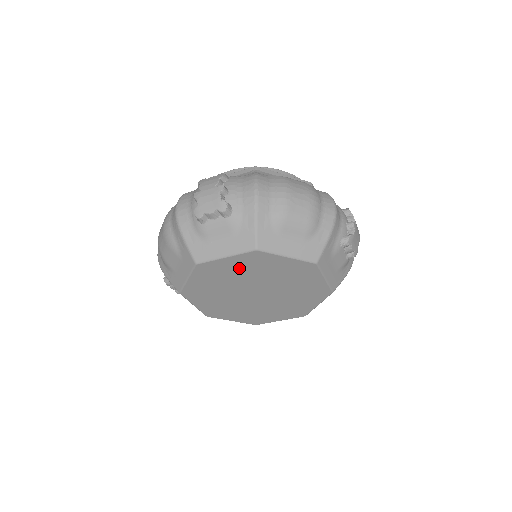
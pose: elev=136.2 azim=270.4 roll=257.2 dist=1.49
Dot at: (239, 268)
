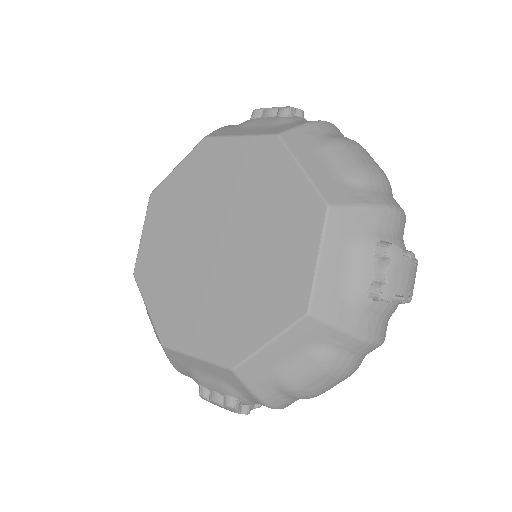
Dot at: (237, 168)
